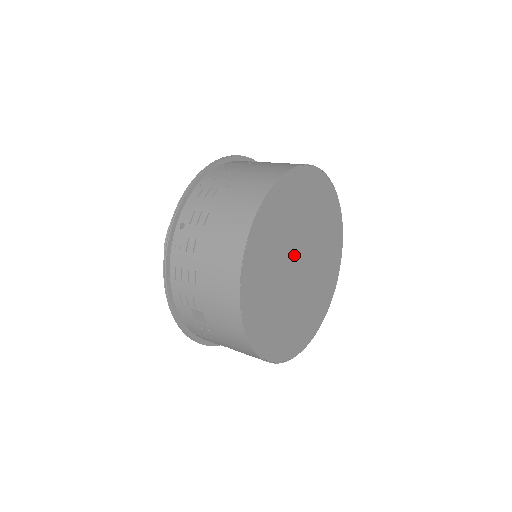
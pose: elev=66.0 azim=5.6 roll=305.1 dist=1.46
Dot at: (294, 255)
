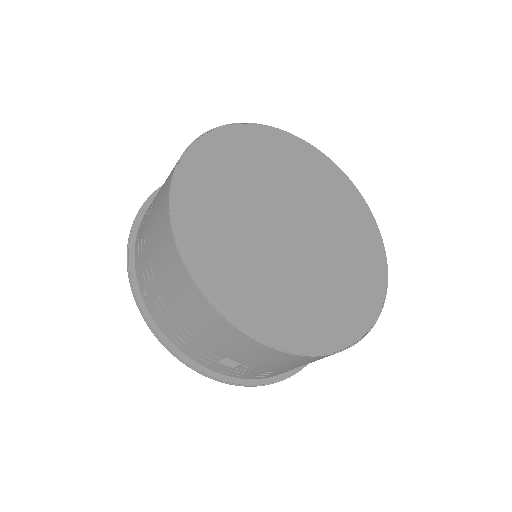
Dot at: (271, 225)
